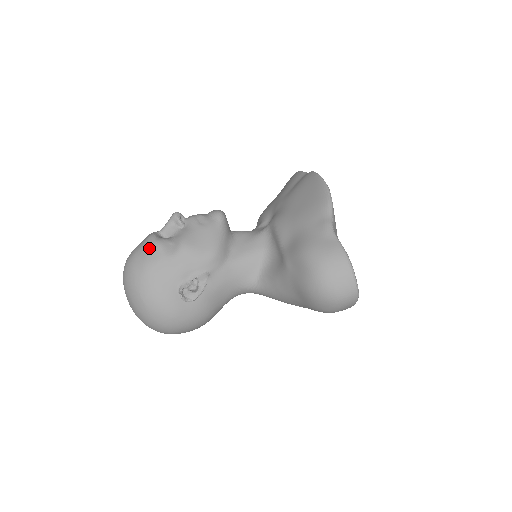
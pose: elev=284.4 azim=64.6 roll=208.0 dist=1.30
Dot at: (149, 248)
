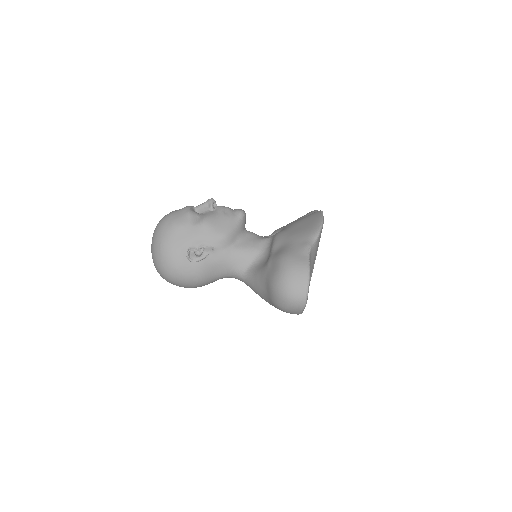
Dot at: (182, 214)
